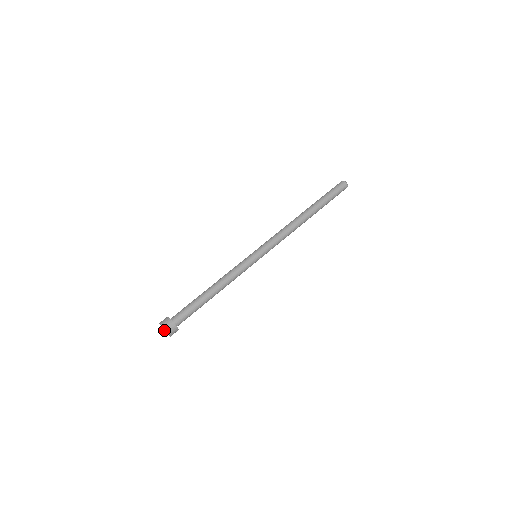
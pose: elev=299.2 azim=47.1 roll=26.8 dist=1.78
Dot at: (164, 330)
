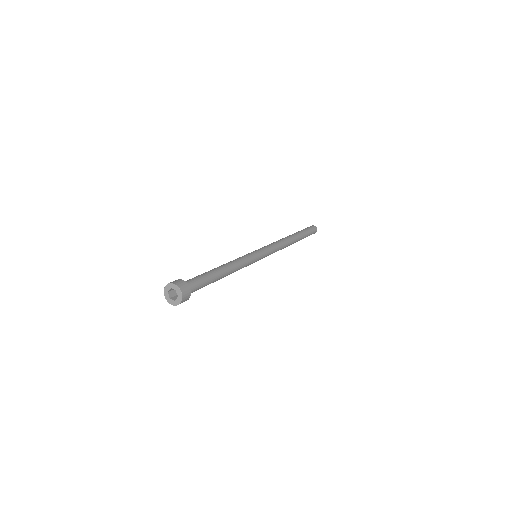
Dot at: (165, 296)
